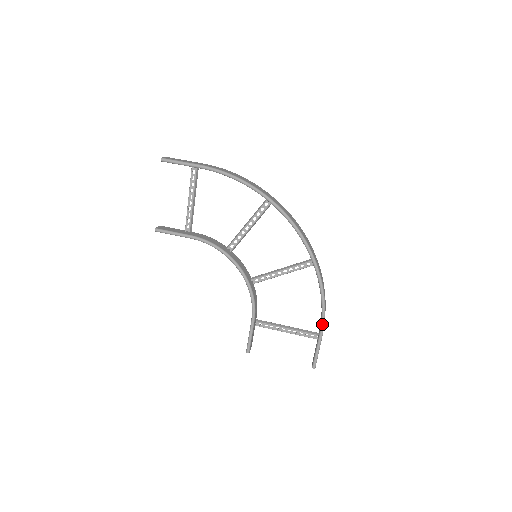
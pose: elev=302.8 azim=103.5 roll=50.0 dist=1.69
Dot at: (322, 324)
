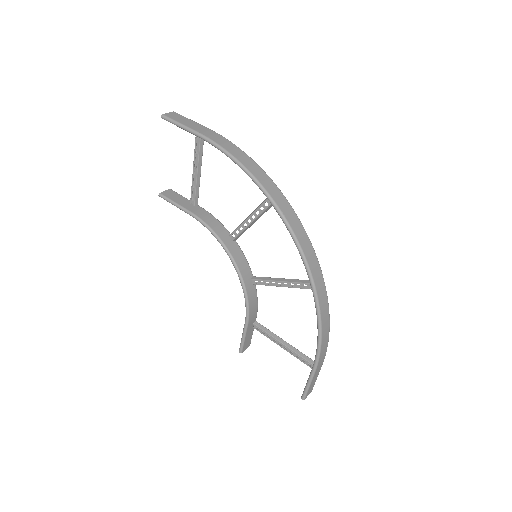
Dot at: (315, 360)
